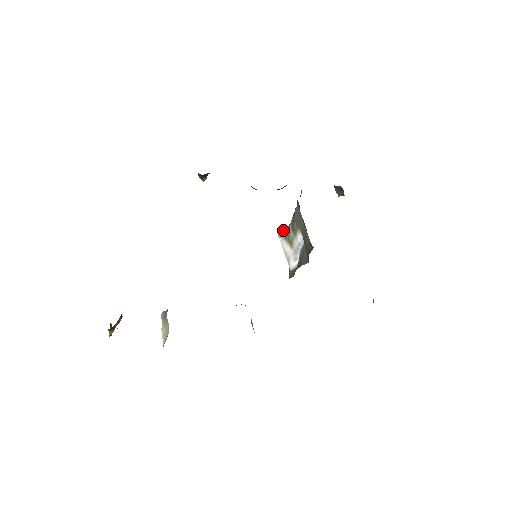
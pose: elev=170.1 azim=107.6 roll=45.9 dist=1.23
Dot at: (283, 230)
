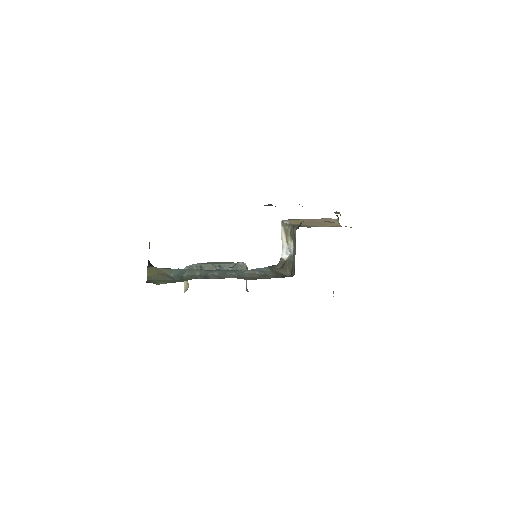
Dot at: (285, 223)
